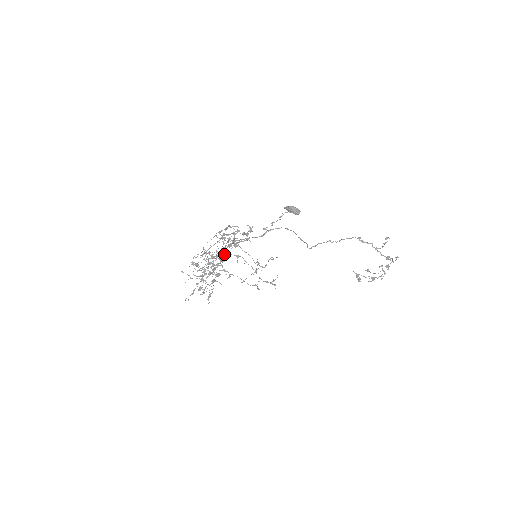
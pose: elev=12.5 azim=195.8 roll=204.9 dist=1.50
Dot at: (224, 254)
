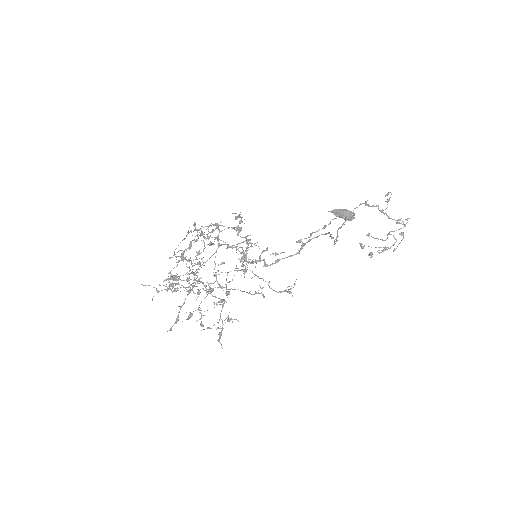
Dot at: (190, 244)
